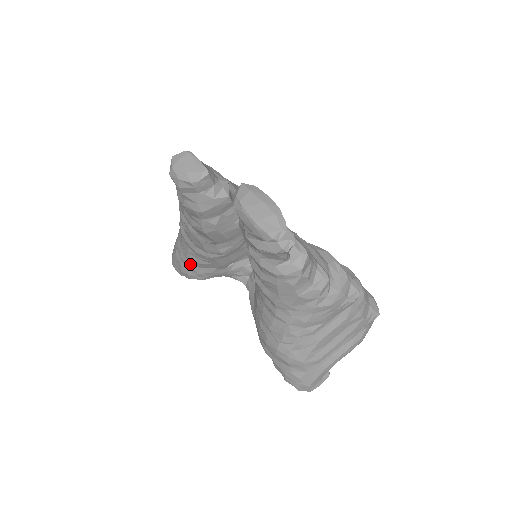
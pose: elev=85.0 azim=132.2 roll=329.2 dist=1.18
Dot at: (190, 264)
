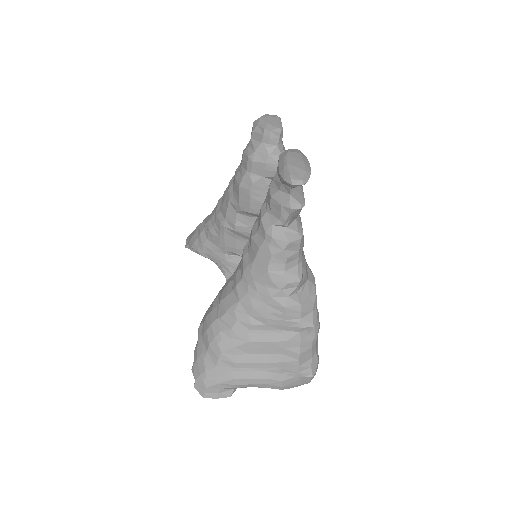
Dot at: (203, 232)
